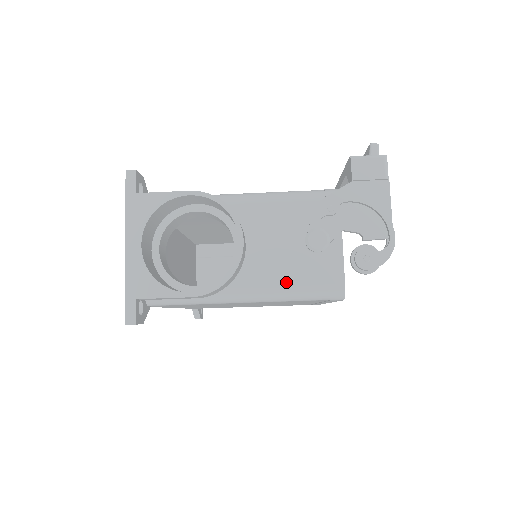
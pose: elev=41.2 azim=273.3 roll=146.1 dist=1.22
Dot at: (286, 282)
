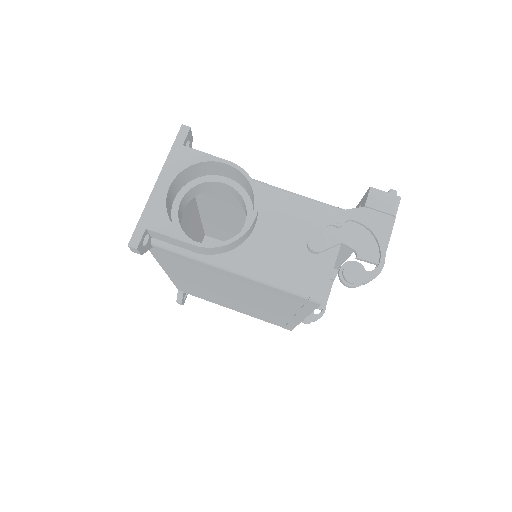
Dot at: (277, 268)
